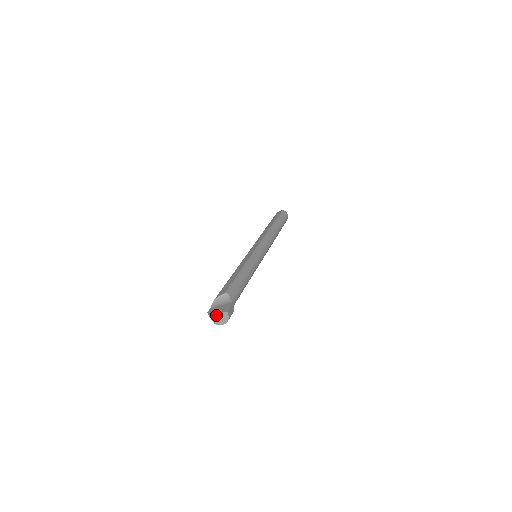
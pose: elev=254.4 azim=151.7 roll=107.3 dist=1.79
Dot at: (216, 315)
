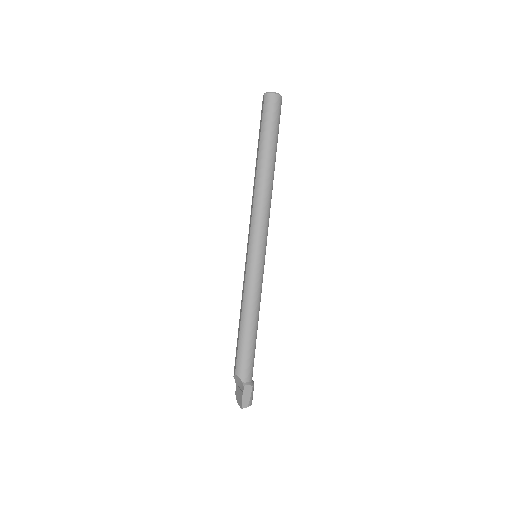
Dot at: occluded
